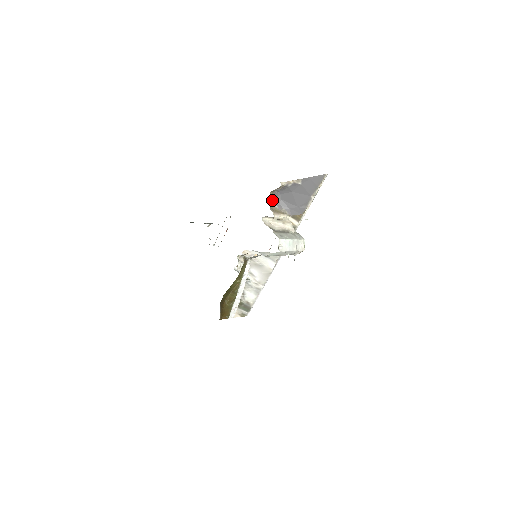
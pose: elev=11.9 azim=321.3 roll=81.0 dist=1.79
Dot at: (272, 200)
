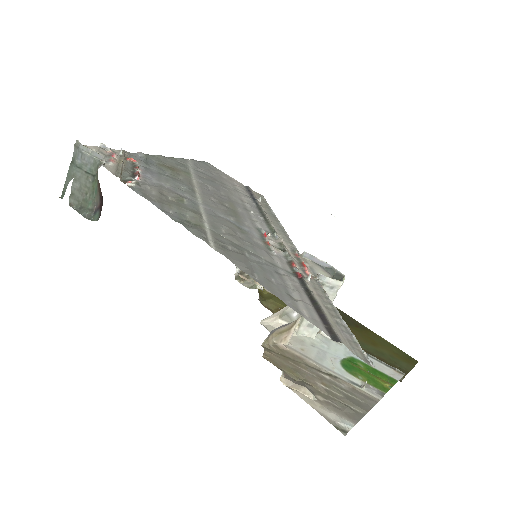
Dot at: (266, 338)
